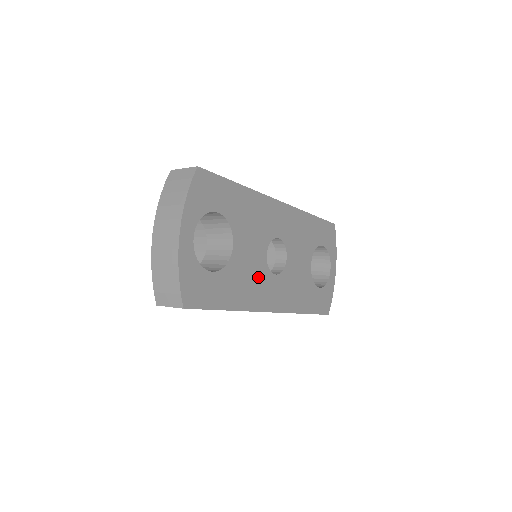
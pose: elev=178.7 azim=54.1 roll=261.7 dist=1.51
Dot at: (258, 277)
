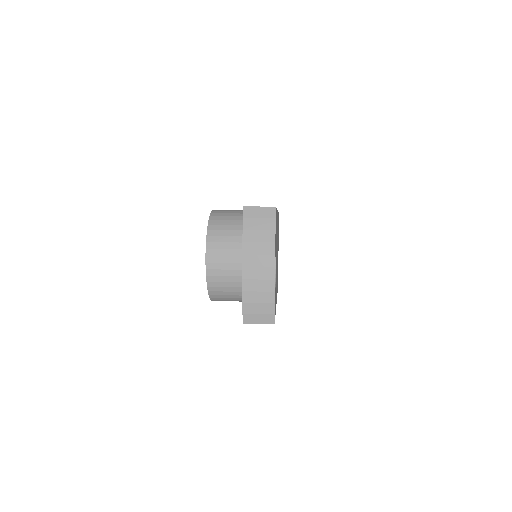
Dot at: occluded
